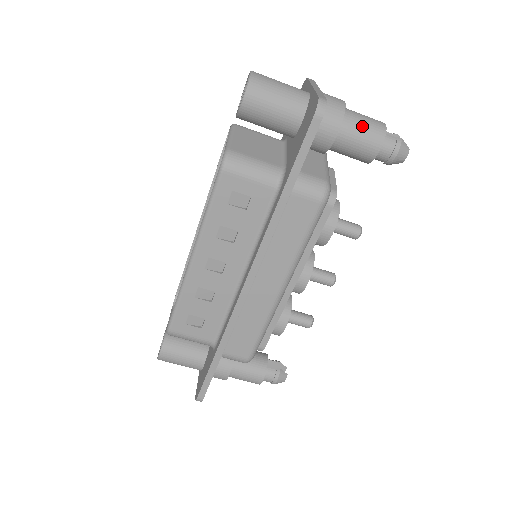
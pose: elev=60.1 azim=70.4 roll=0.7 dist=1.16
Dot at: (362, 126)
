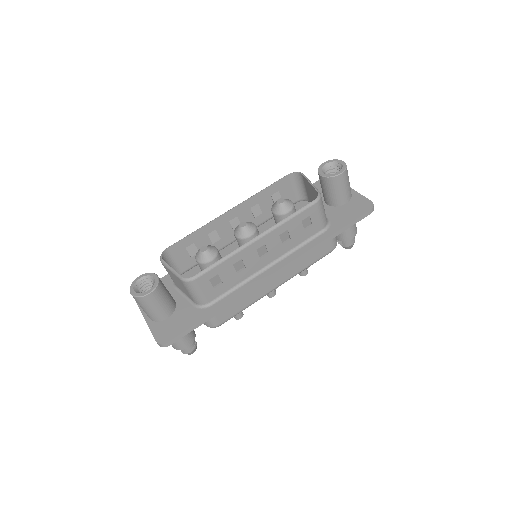
Dot at: occluded
